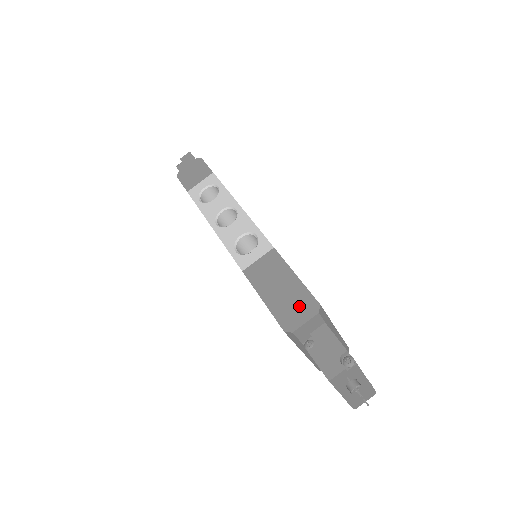
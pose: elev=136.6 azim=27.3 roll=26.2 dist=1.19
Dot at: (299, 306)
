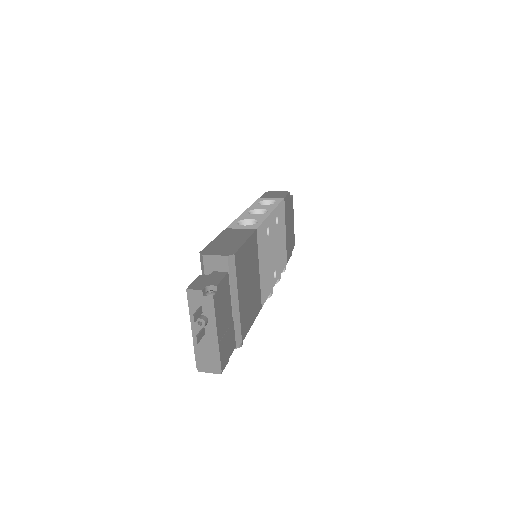
Dot at: (224, 249)
